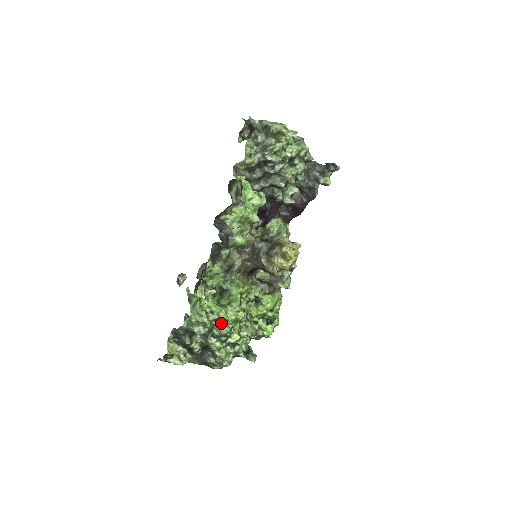
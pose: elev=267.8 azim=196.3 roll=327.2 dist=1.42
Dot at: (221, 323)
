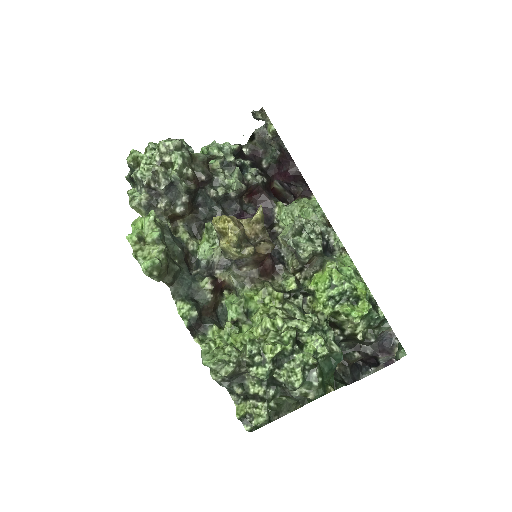
Dot at: (243, 347)
